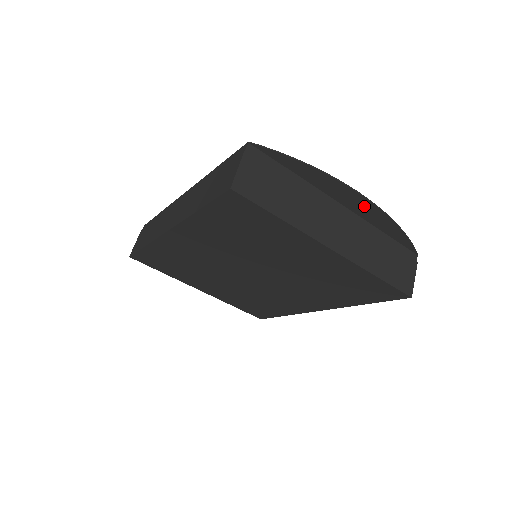
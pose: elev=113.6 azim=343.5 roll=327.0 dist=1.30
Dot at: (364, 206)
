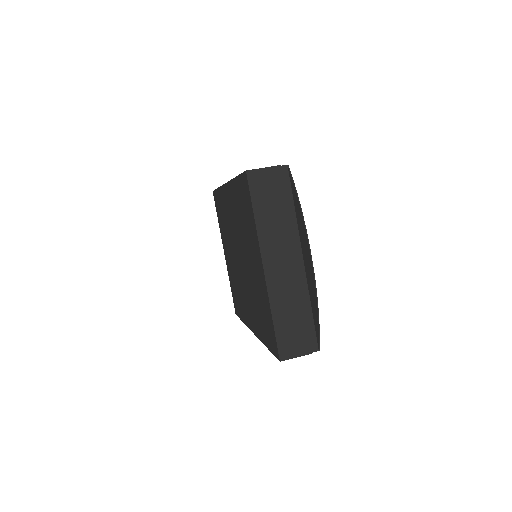
Dot at: (310, 272)
